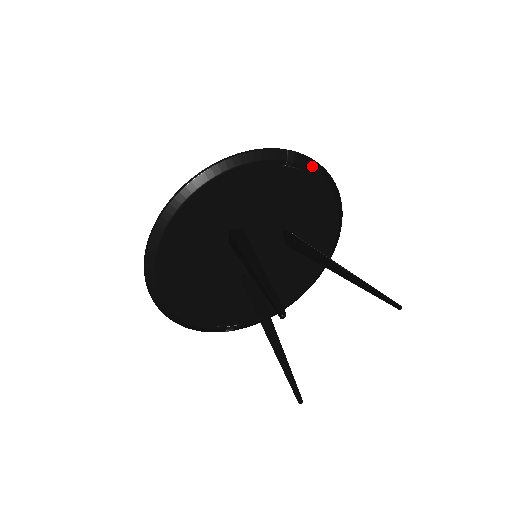
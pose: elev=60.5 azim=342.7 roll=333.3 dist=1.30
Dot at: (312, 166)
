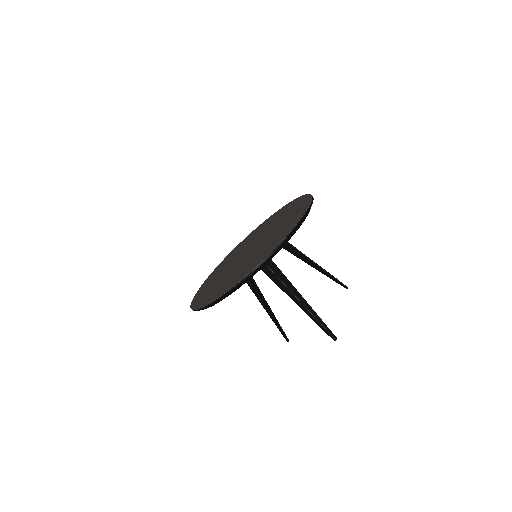
Dot at: occluded
